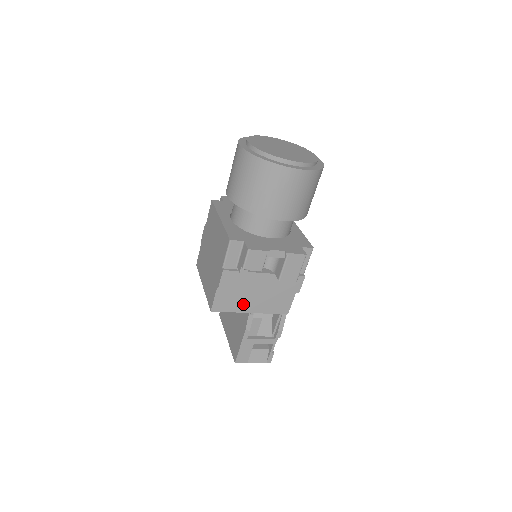
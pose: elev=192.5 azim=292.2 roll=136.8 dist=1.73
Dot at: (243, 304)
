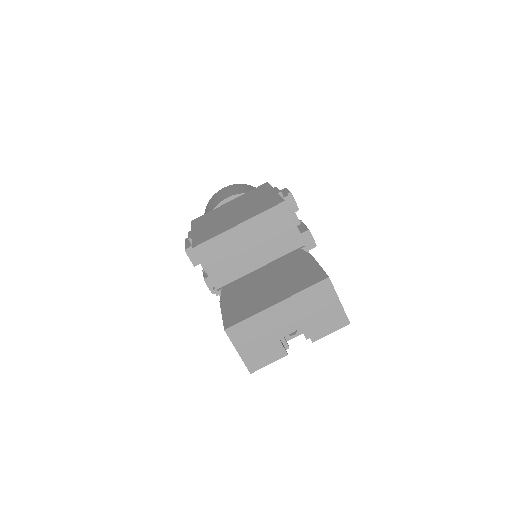
Dot at: occluded
